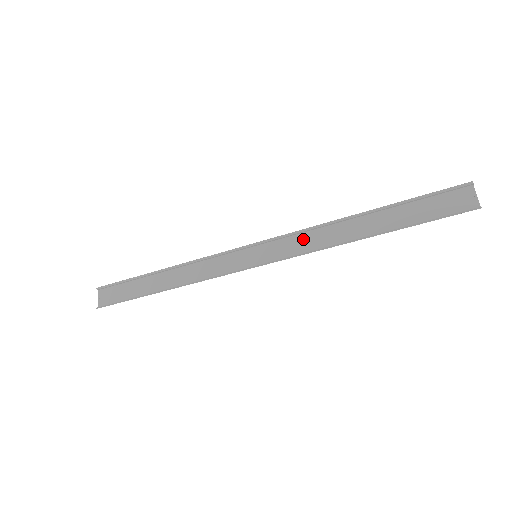
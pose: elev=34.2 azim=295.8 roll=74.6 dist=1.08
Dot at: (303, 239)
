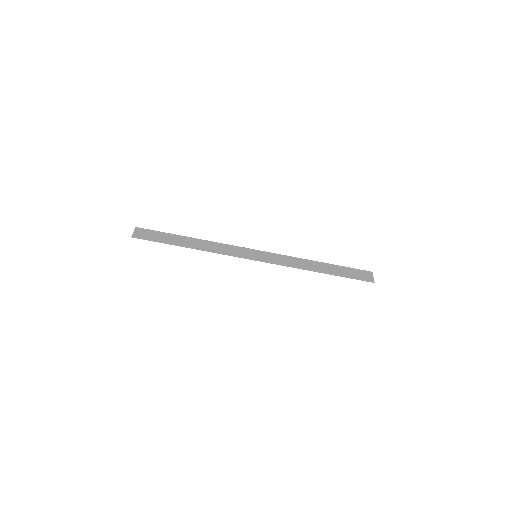
Dot at: (286, 260)
